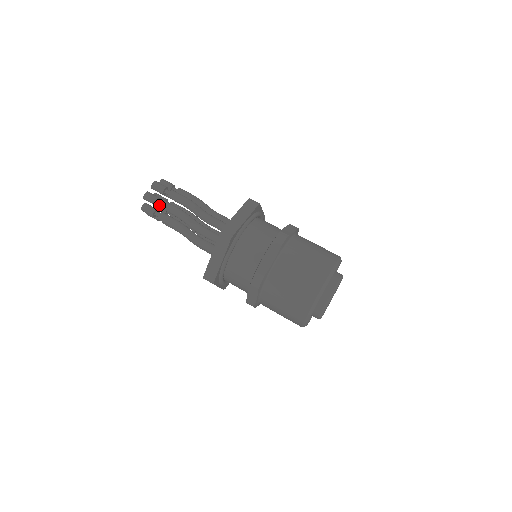
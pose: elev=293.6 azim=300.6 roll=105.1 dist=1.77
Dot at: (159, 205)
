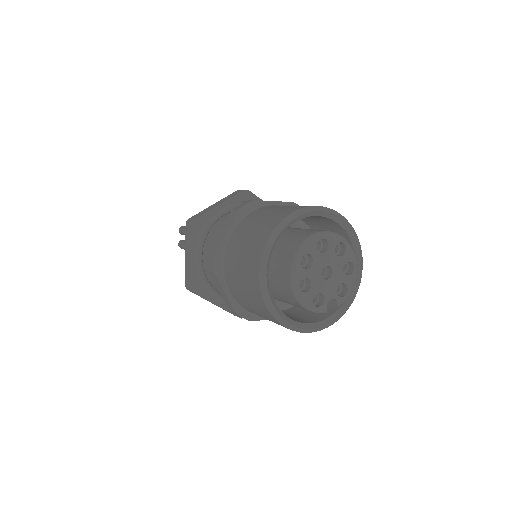
Dot at: occluded
